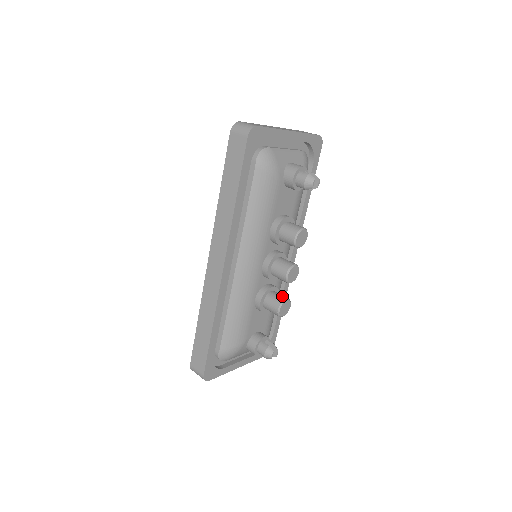
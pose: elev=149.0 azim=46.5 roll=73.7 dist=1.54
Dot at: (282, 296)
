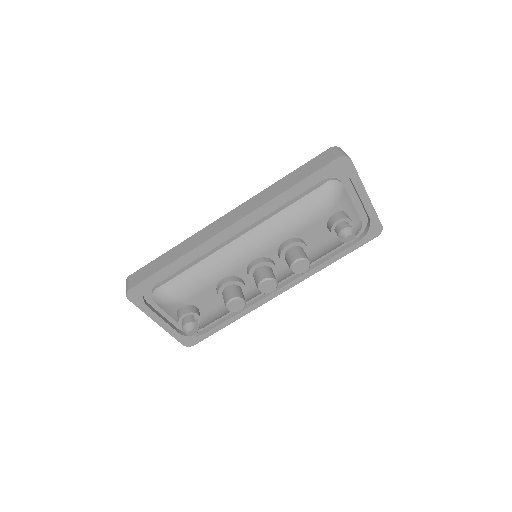
Dot at: (243, 296)
